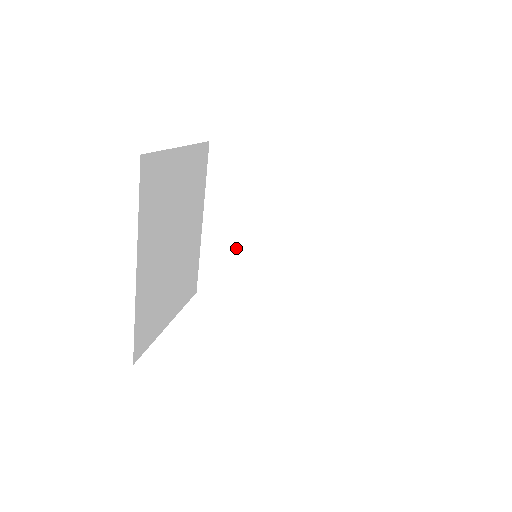
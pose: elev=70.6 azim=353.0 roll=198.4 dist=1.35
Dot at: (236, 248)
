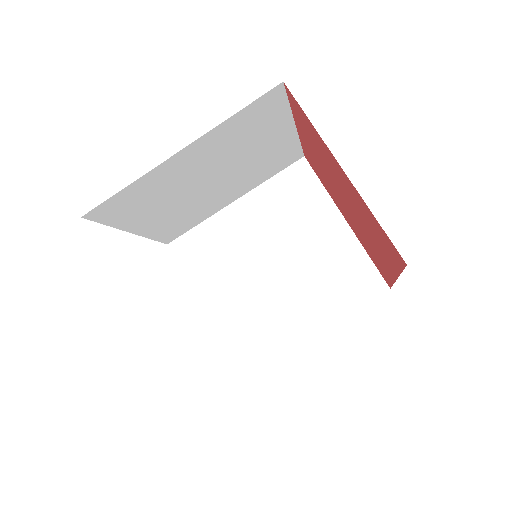
Dot at: (234, 246)
